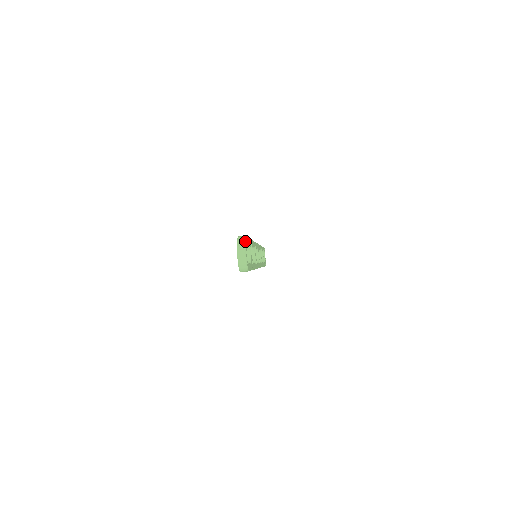
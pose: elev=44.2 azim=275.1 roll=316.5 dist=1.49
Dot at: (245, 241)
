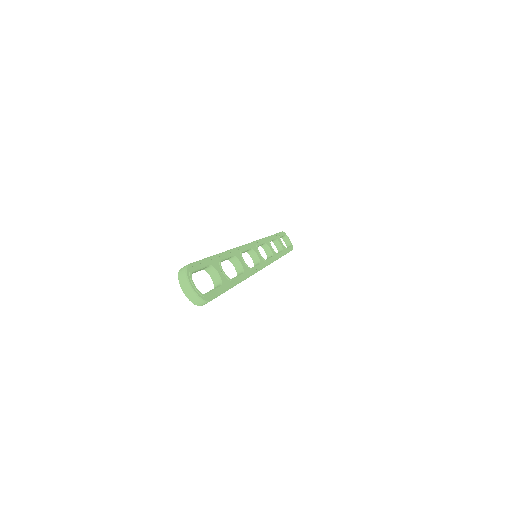
Dot at: (185, 272)
